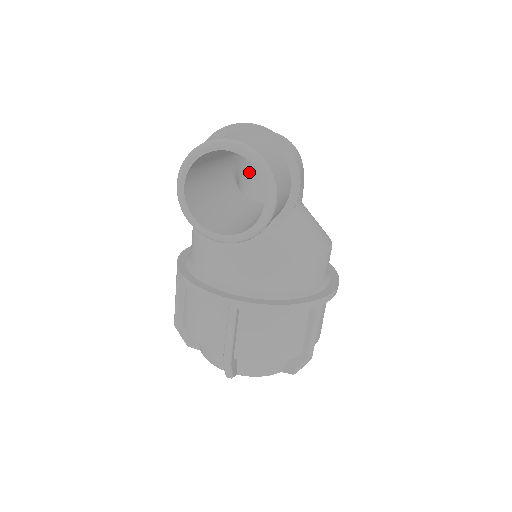
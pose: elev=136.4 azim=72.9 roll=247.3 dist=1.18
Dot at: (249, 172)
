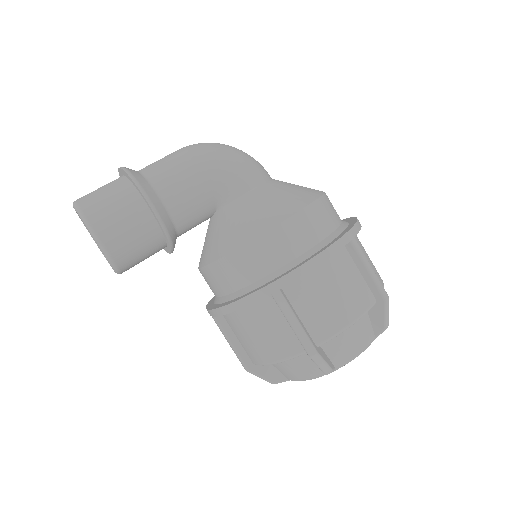
Dot at: occluded
